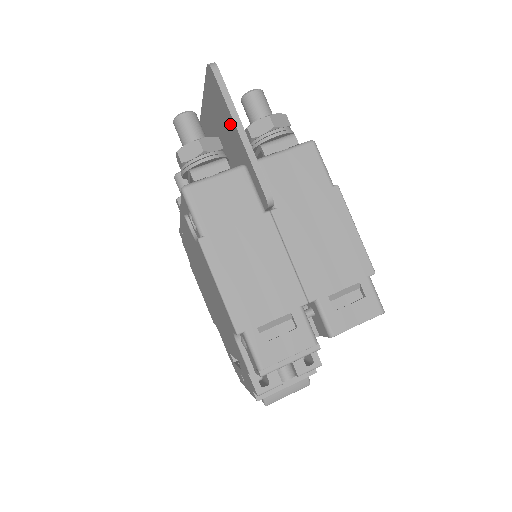
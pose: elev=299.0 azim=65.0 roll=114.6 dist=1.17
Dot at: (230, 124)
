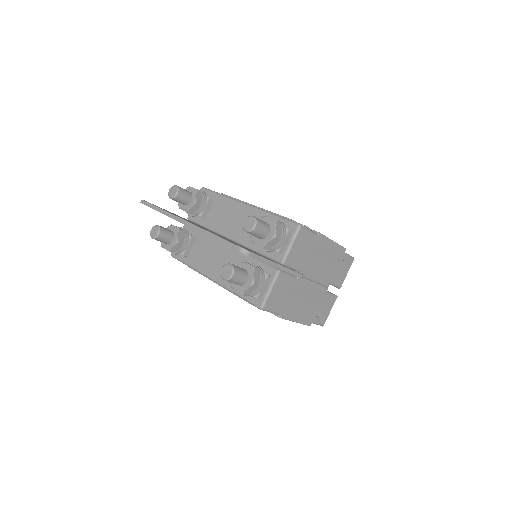
Dot at: occluded
